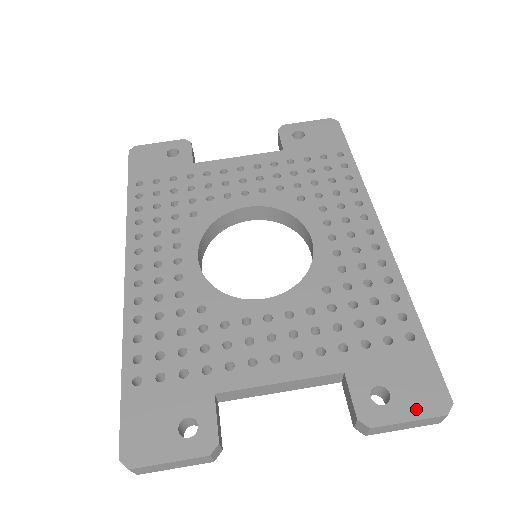
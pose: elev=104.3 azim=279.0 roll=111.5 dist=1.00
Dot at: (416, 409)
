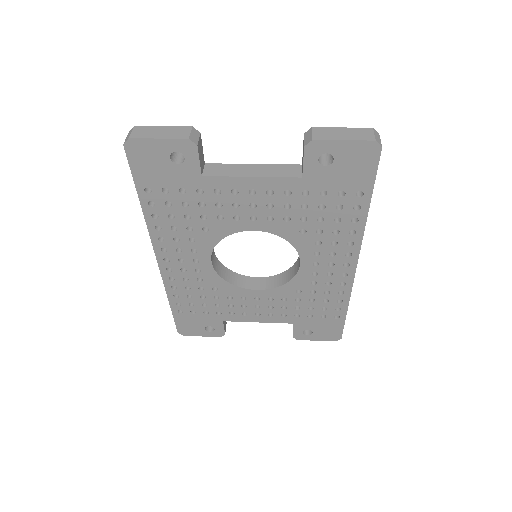
Dot at: occluded
